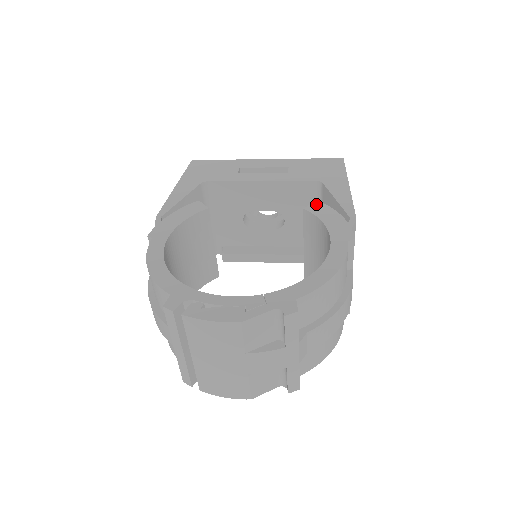
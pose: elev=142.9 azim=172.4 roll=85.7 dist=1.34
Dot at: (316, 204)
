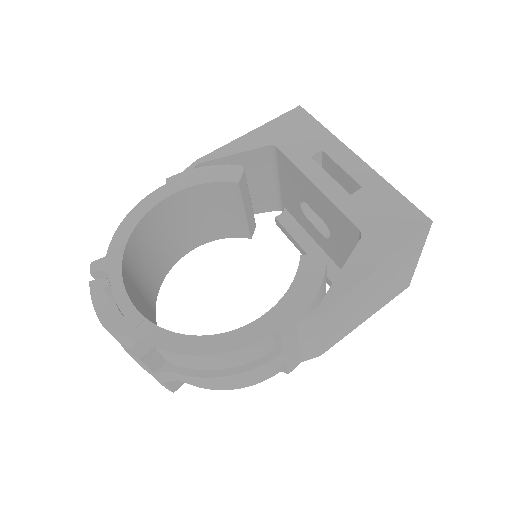
Dot at: (318, 260)
